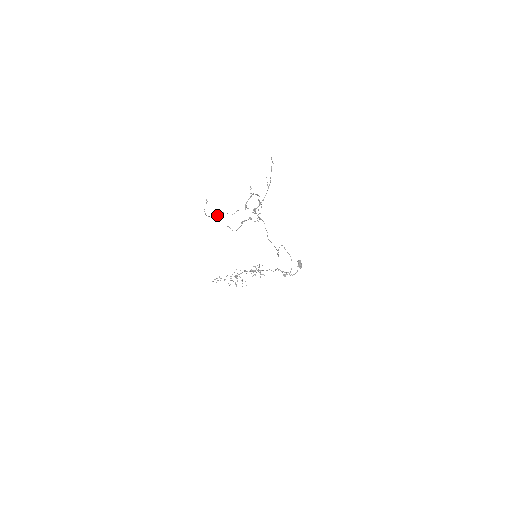
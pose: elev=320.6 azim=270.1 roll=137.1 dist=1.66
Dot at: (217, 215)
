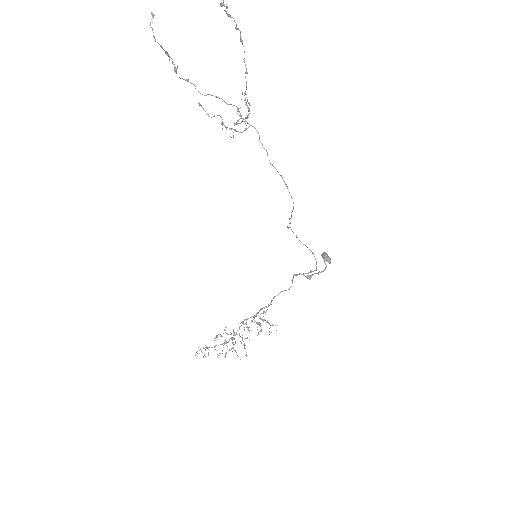
Dot at: occluded
